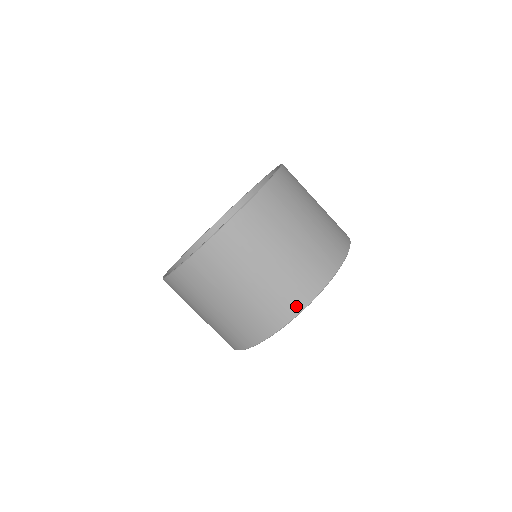
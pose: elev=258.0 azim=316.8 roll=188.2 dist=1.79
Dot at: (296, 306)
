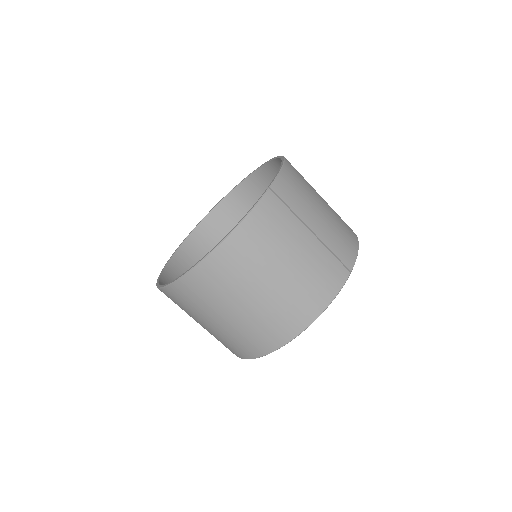
Dot at: (242, 355)
